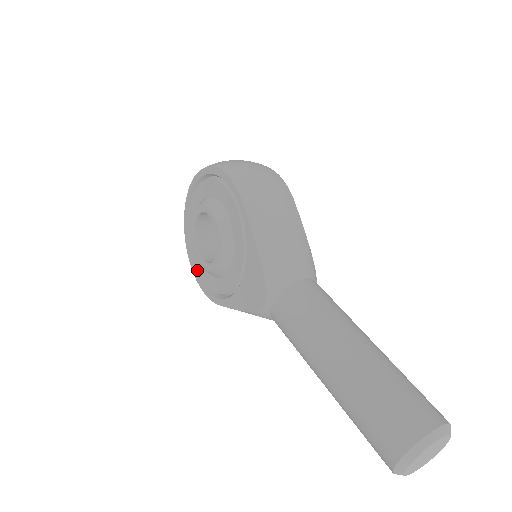
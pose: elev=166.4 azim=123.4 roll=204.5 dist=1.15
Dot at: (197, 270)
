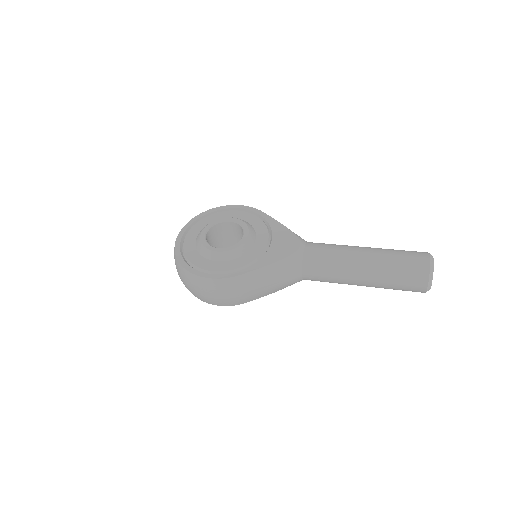
Dot at: (197, 270)
